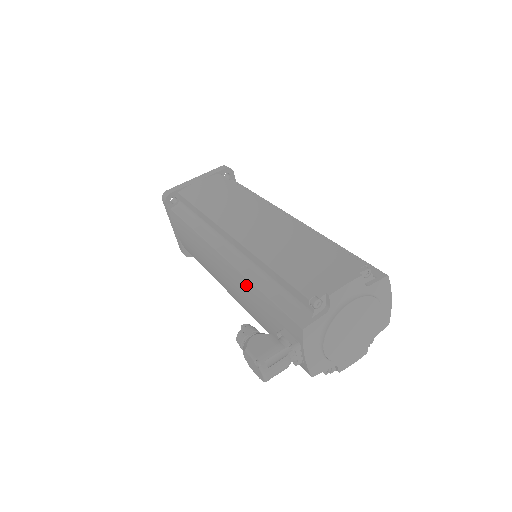
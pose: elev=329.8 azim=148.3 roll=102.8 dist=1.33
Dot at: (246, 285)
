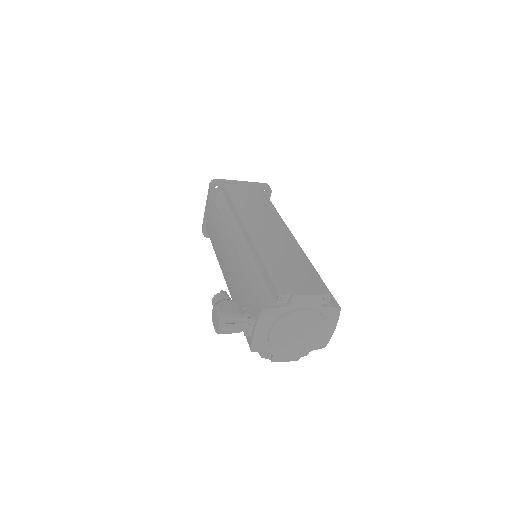
Dot at: (239, 267)
